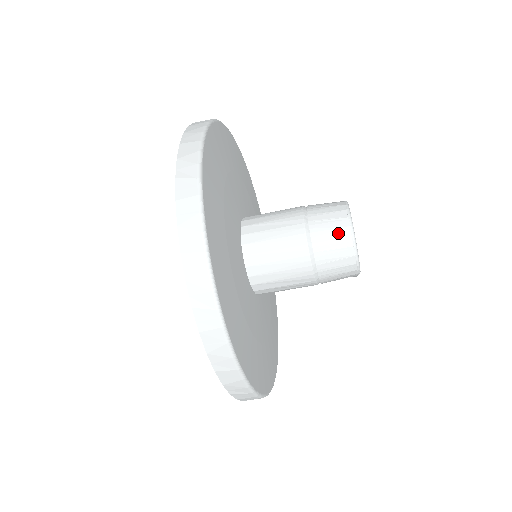
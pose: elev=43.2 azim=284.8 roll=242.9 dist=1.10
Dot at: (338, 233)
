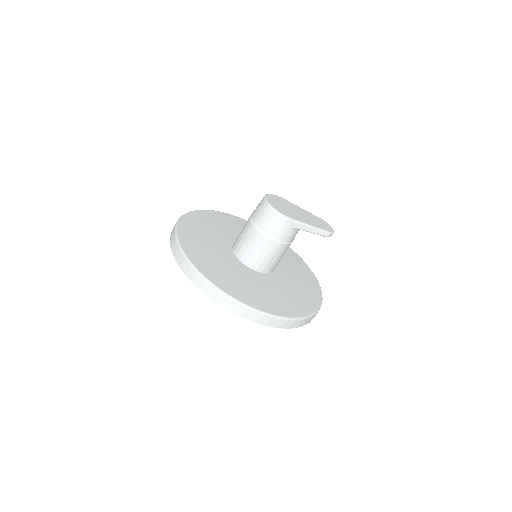
Dot at: (260, 207)
